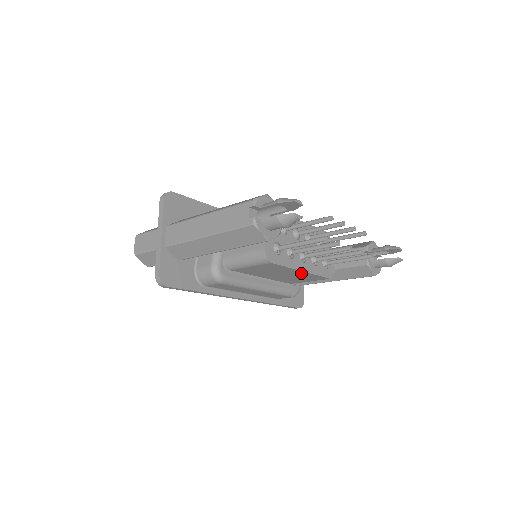
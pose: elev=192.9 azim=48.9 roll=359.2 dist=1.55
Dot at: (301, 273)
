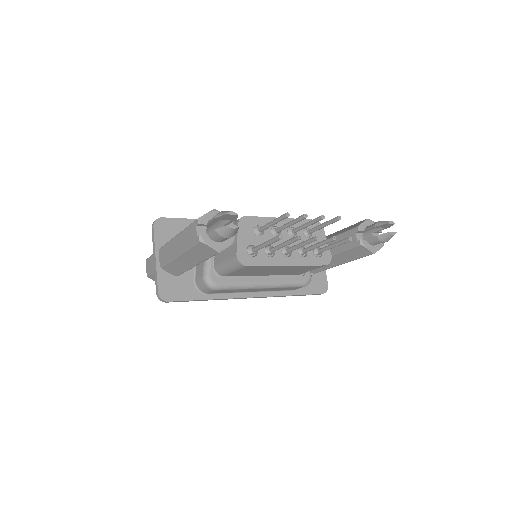
Dot at: (290, 267)
